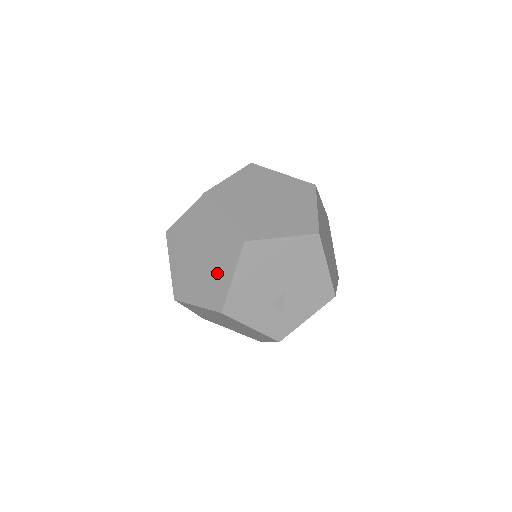
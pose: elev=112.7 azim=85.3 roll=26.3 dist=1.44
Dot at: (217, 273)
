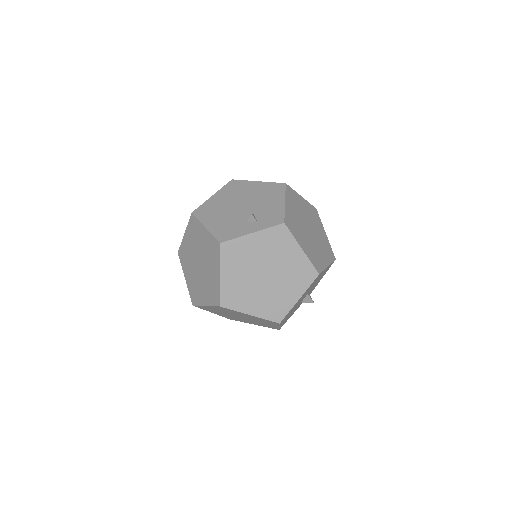
Dot at: occluded
